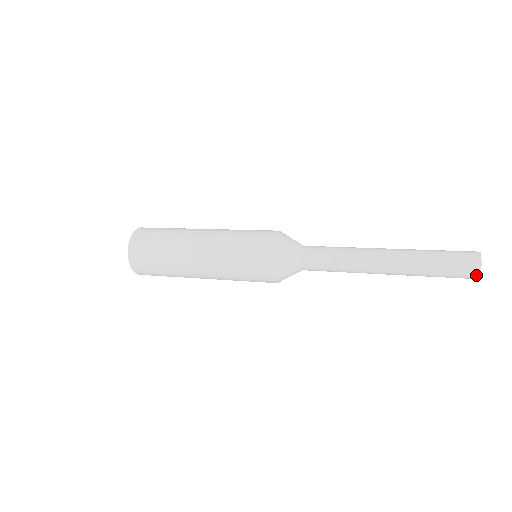
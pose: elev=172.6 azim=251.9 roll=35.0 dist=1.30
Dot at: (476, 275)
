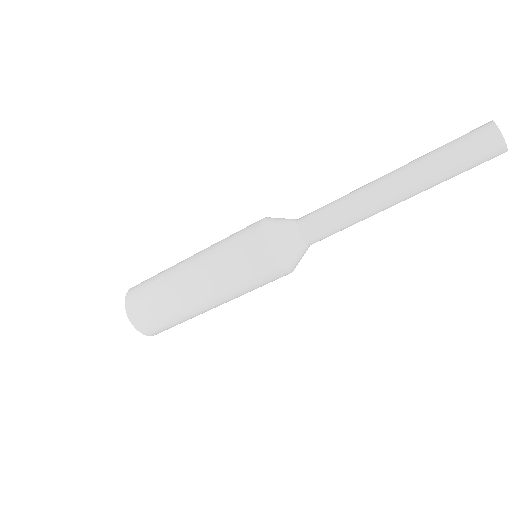
Dot at: (490, 125)
